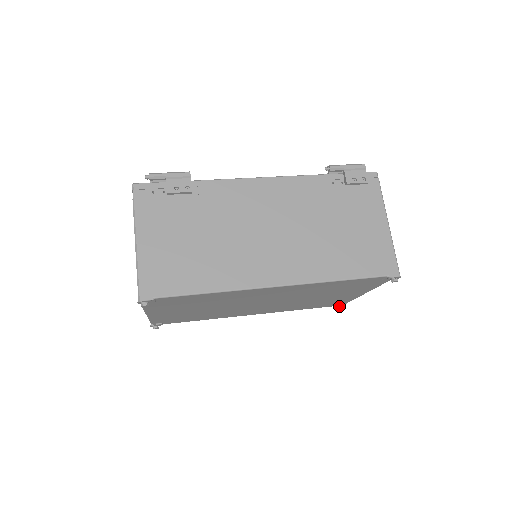
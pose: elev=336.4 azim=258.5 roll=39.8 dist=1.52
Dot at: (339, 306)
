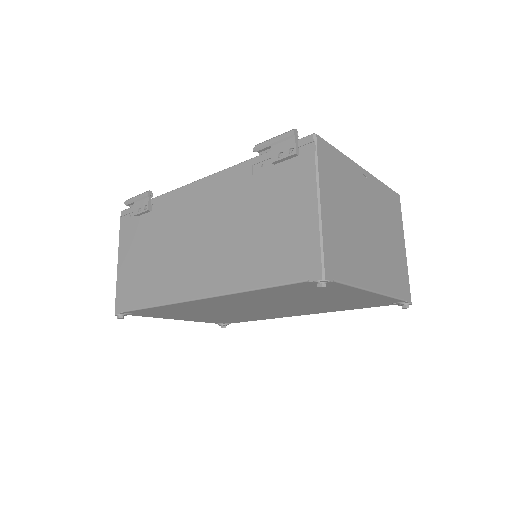
Dot at: (400, 305)
